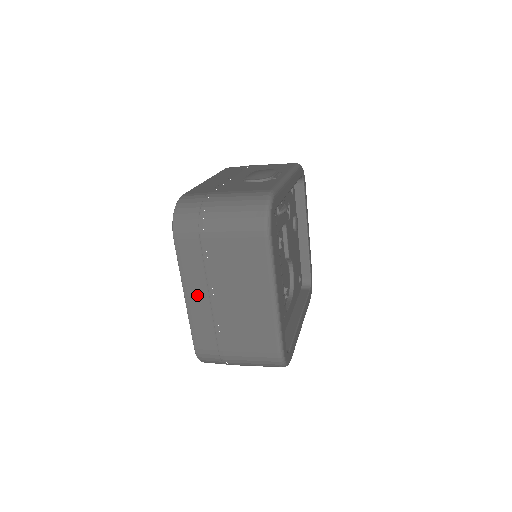
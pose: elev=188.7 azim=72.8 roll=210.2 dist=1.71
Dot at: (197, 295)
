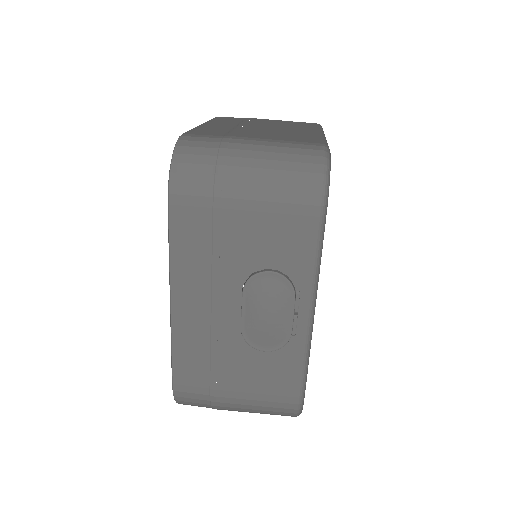
Dot at: occluded
